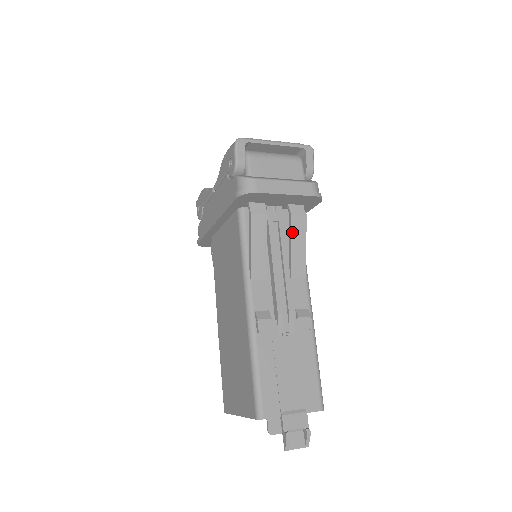
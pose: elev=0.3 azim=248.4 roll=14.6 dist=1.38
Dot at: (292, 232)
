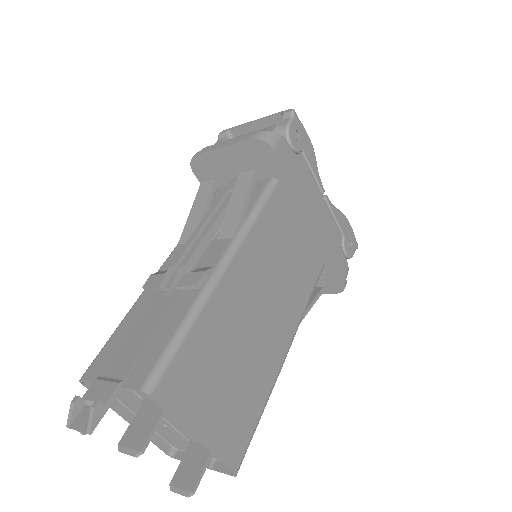
Dot at: (234, 189)
